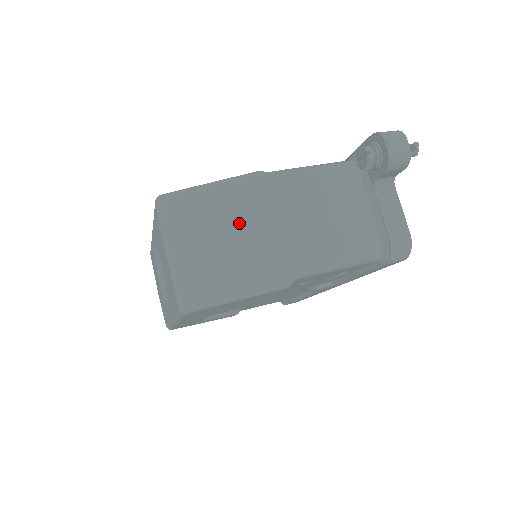
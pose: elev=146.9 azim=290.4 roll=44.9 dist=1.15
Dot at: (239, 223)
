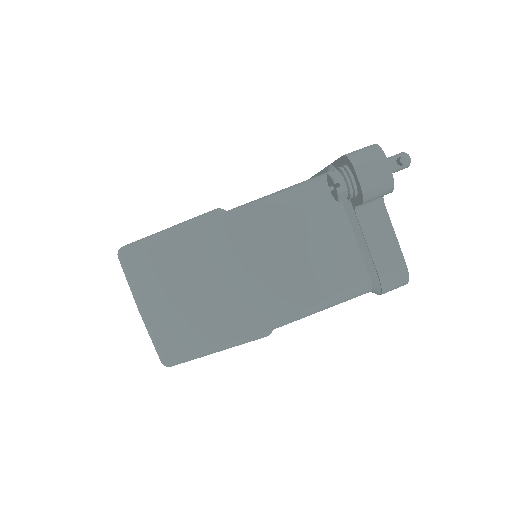
Dot at: (205, 274)
